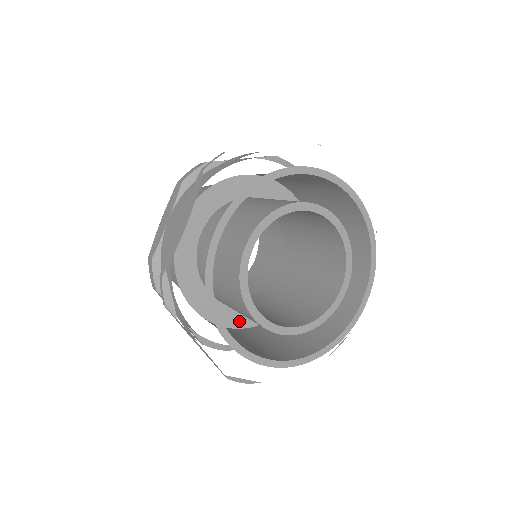
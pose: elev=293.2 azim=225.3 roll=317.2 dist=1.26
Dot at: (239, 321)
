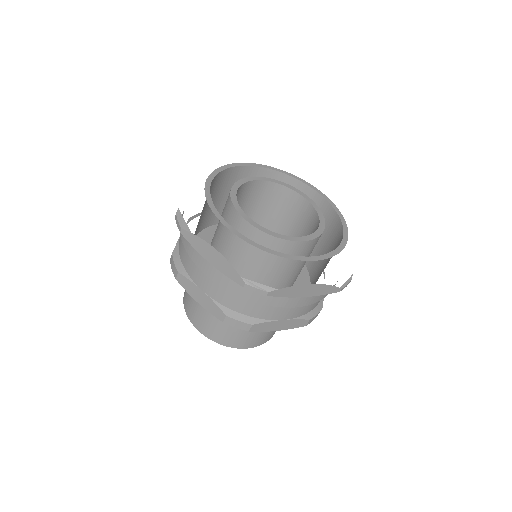
Dot at: occluded
